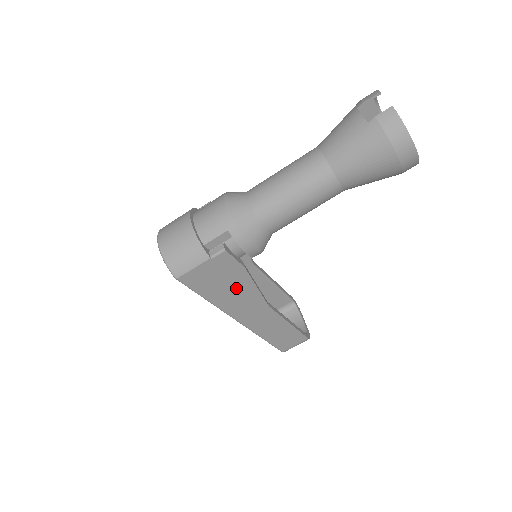
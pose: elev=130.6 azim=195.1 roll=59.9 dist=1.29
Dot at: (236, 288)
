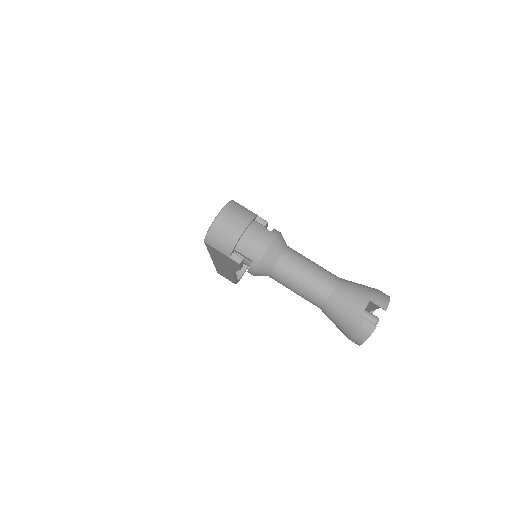
Dot at: (227, 263)
